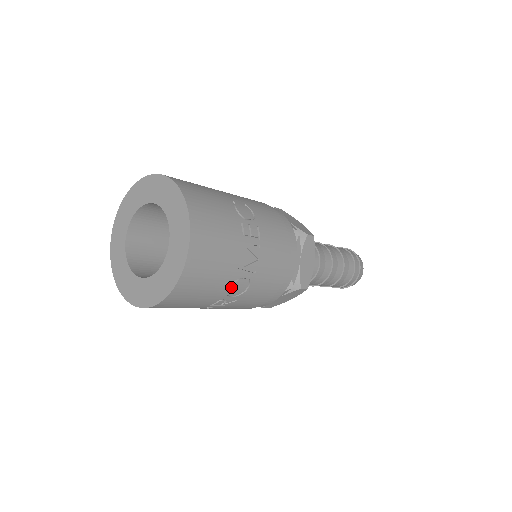
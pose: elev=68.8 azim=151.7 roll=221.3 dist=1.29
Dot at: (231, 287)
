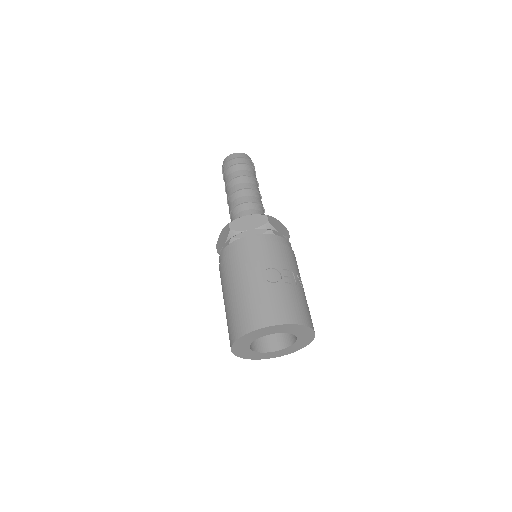
Dot at: occluded
